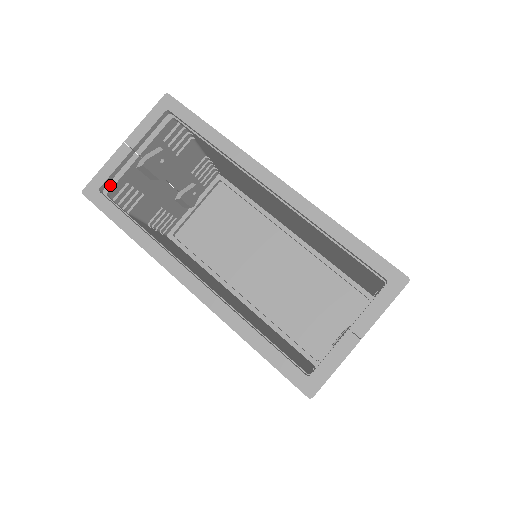
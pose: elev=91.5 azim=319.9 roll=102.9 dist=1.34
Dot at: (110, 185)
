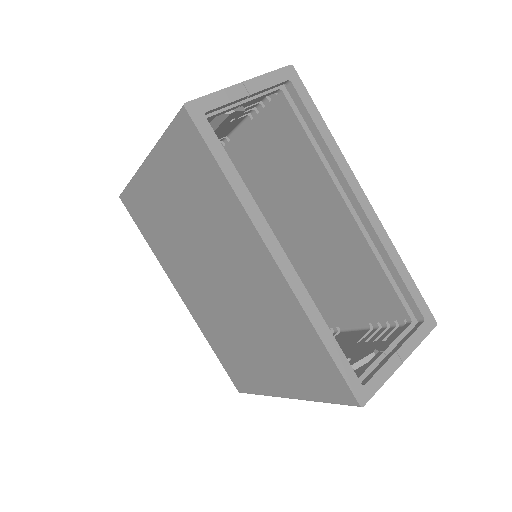
Dot at: occluded
